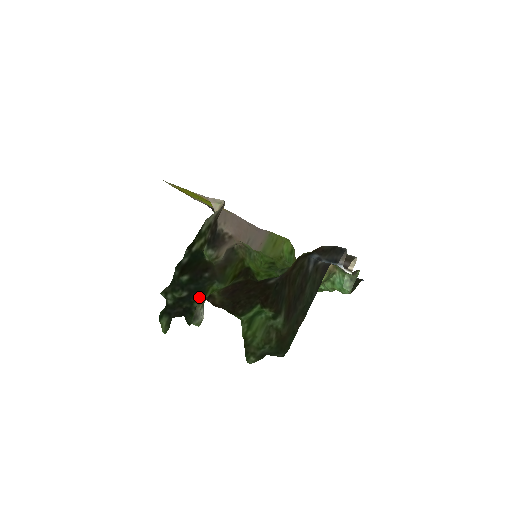
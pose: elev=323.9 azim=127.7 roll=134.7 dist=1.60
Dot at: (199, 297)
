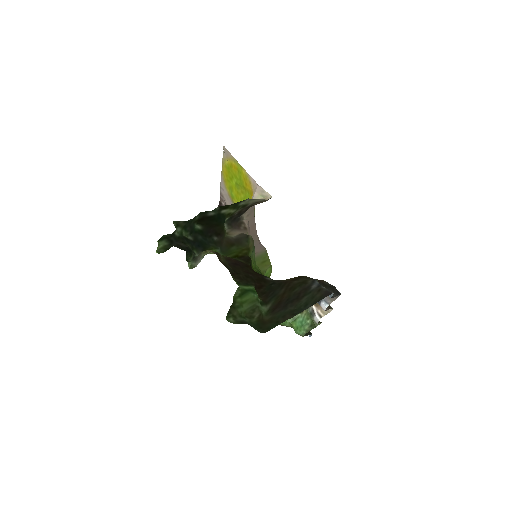
Dot at: (200, 249)
